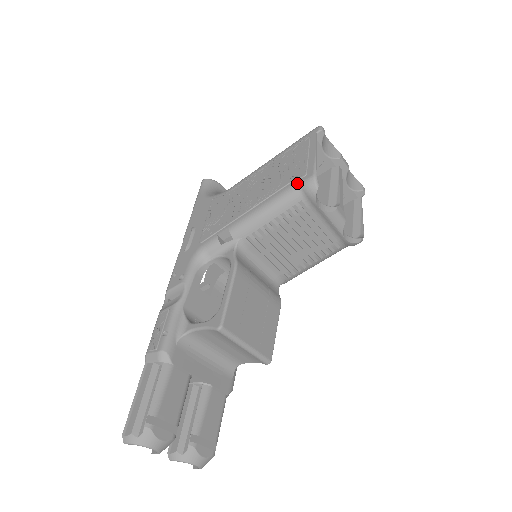
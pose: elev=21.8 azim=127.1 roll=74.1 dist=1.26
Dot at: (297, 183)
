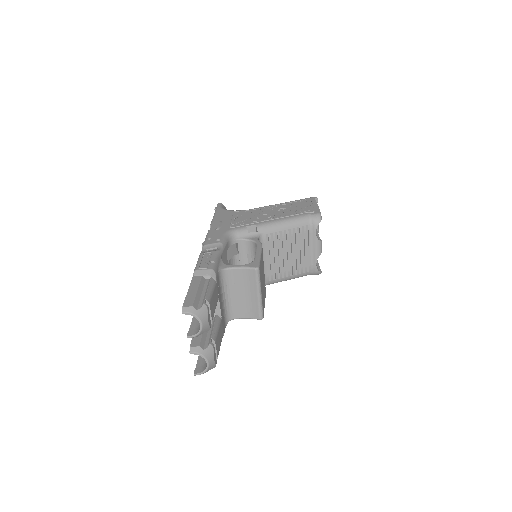
Dot at: (308, 214)
